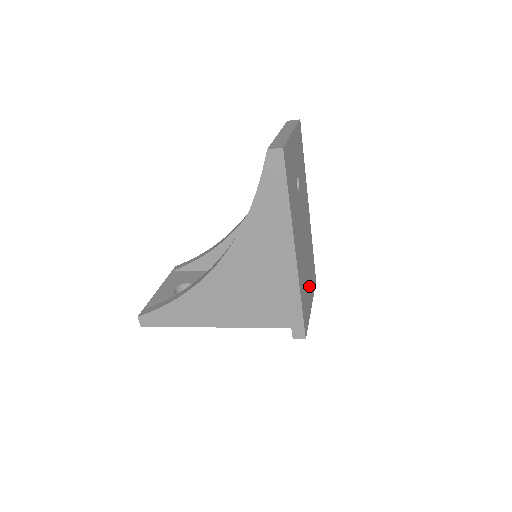
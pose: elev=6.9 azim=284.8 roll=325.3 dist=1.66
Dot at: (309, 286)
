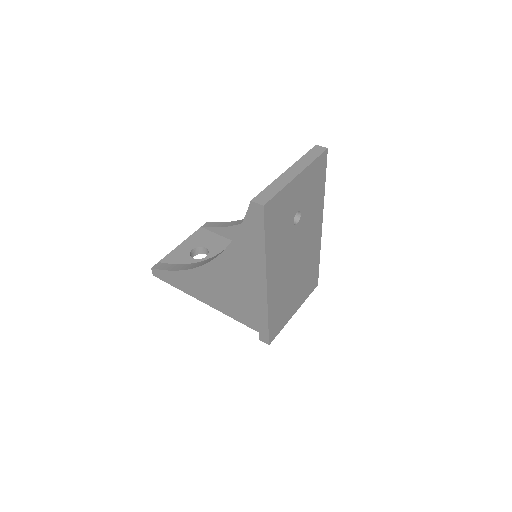
Dot at: (296, 297)
